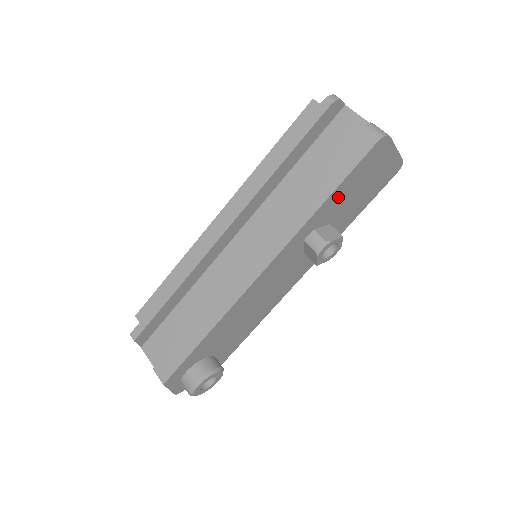
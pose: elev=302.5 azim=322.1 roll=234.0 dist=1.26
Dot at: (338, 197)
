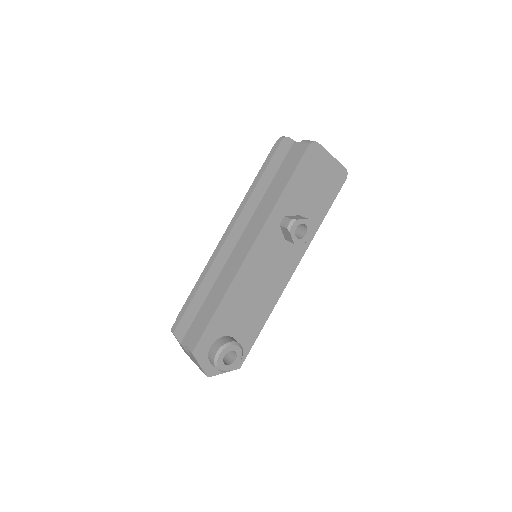
Dot at: (295, 189)
